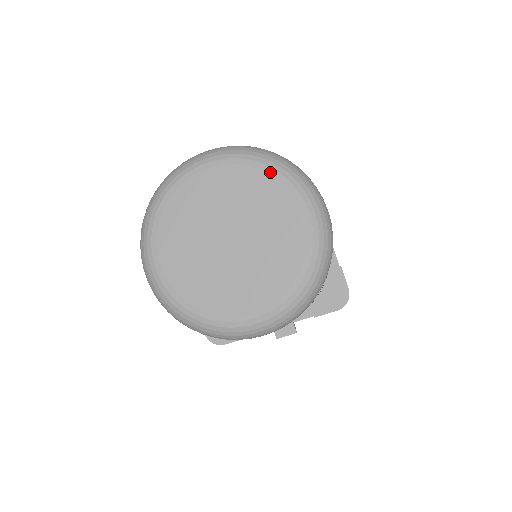
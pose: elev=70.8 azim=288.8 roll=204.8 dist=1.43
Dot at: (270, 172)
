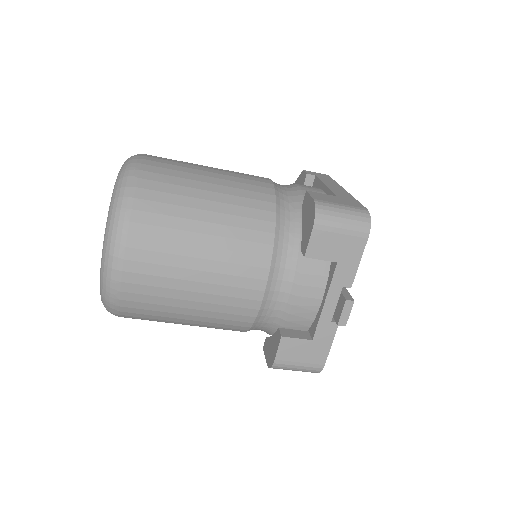
Dot at: occluded
